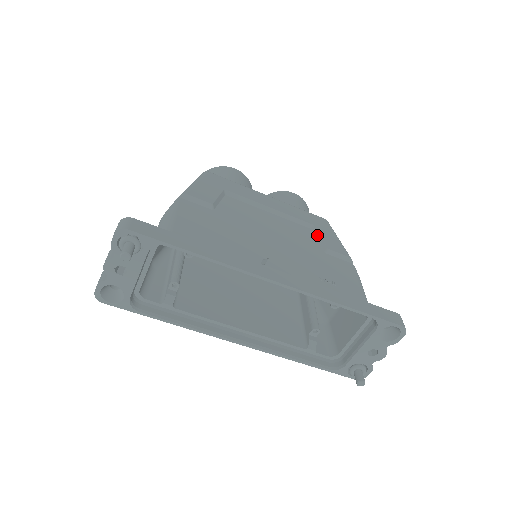
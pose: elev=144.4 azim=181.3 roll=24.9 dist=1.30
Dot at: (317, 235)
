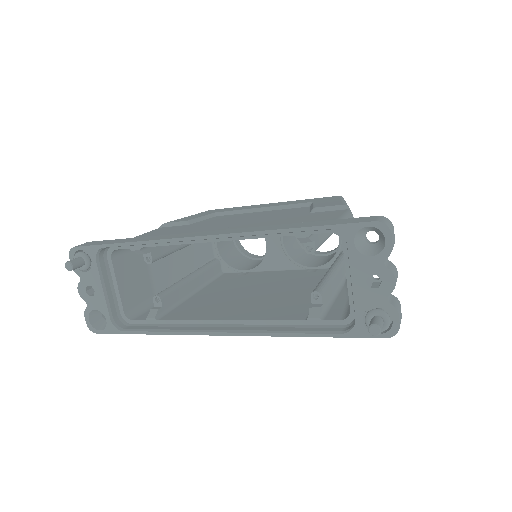
Dot at: (311, 206)
